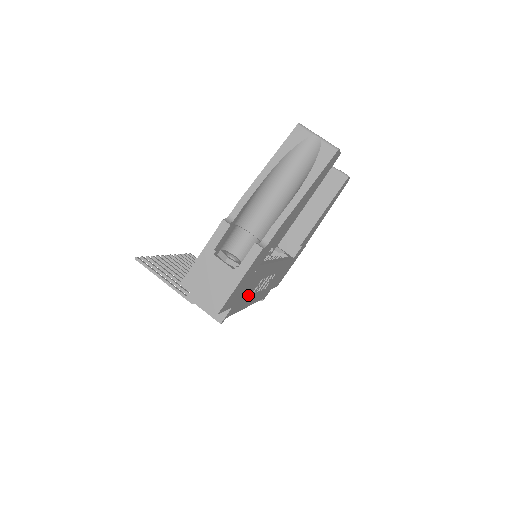
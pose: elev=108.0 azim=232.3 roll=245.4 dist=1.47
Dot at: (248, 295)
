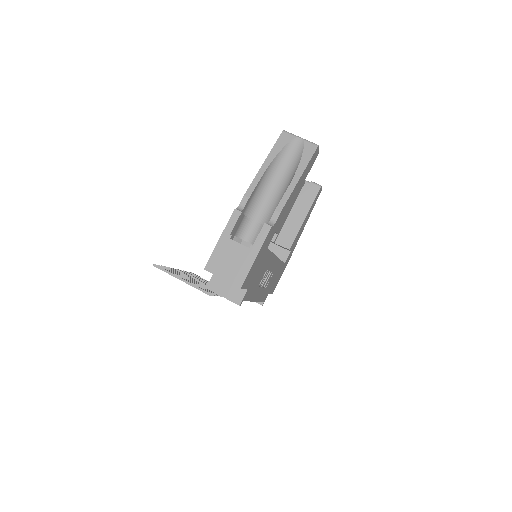
Dot at: (257, 284)
